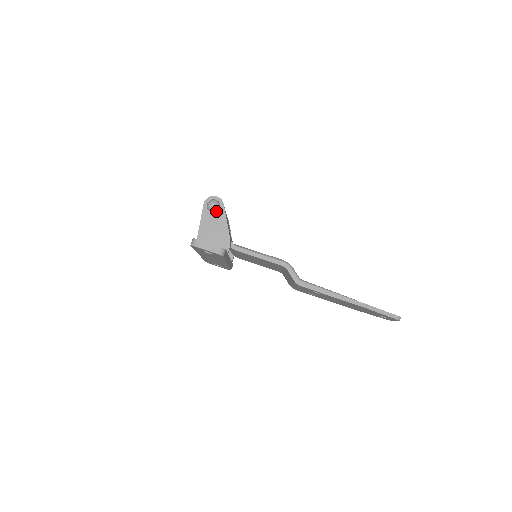
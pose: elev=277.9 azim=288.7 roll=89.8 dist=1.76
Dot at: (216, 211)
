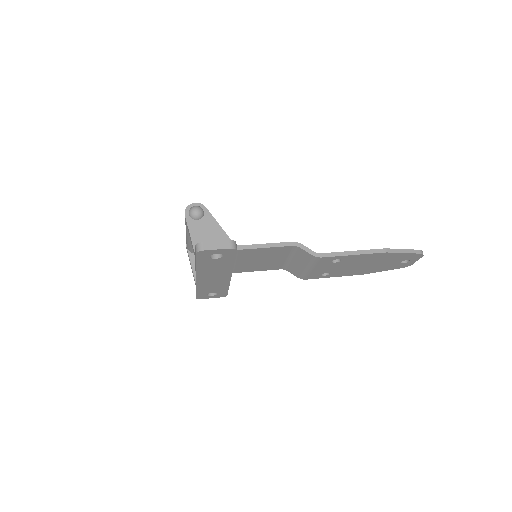
Dot at: (202, 217)
